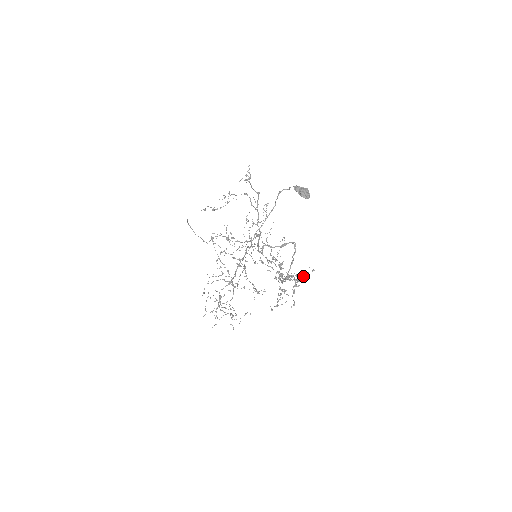
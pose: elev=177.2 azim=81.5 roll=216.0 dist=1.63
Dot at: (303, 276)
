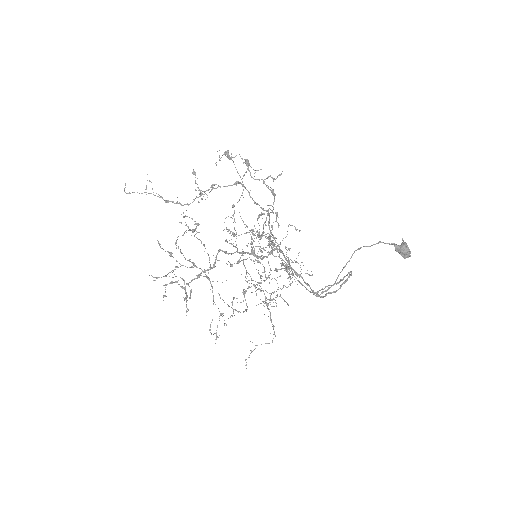
Dot at: (272, 228)
